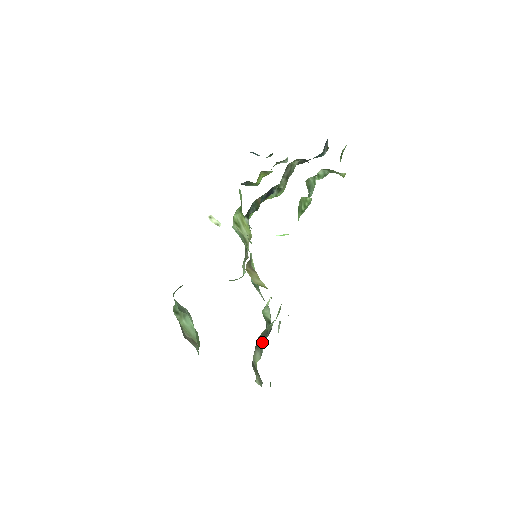
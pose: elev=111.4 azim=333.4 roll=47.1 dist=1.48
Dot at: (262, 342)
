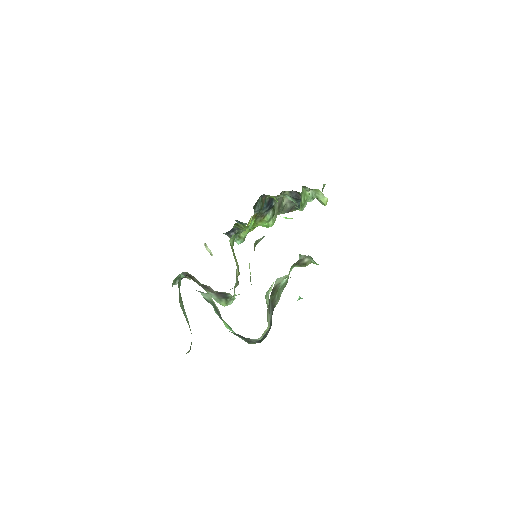
Dot at: (270, 314)
